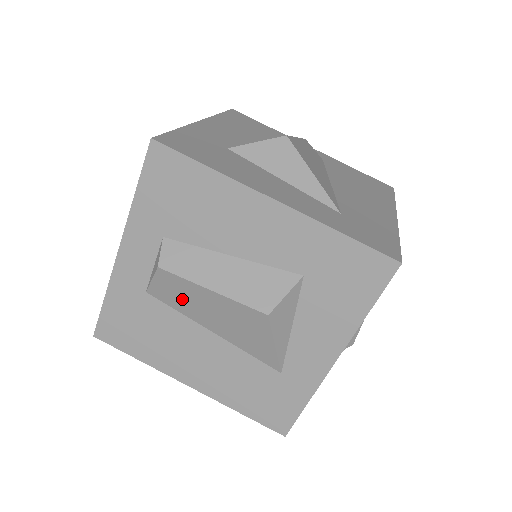
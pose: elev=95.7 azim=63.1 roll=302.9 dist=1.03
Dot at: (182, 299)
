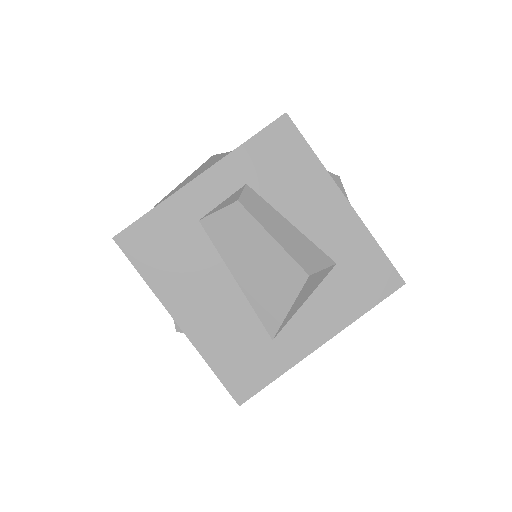
Dot at: (234, 238)
